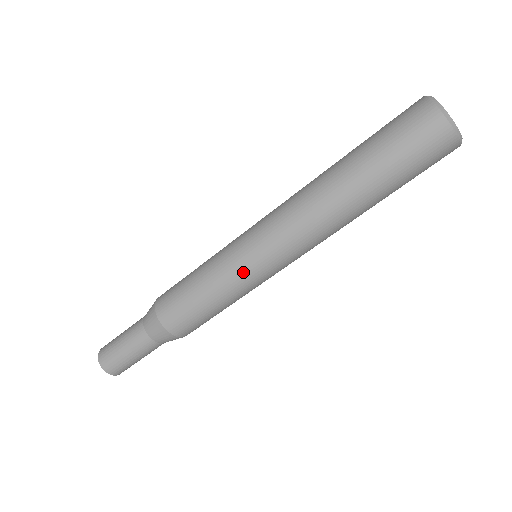
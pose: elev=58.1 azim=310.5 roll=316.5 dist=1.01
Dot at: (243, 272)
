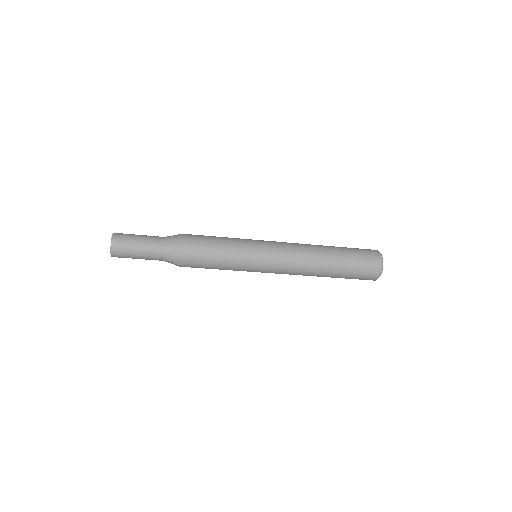
Dot at: (252, 258)
